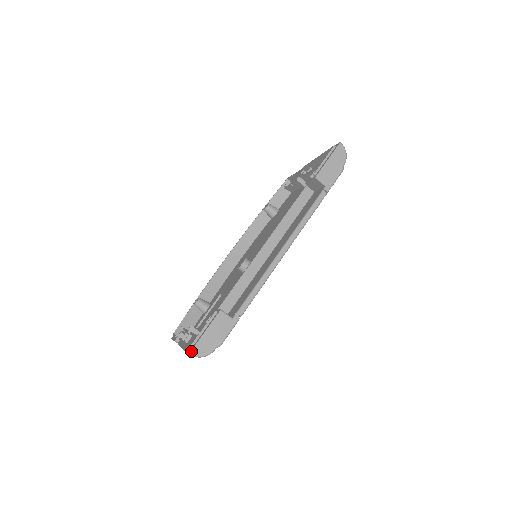
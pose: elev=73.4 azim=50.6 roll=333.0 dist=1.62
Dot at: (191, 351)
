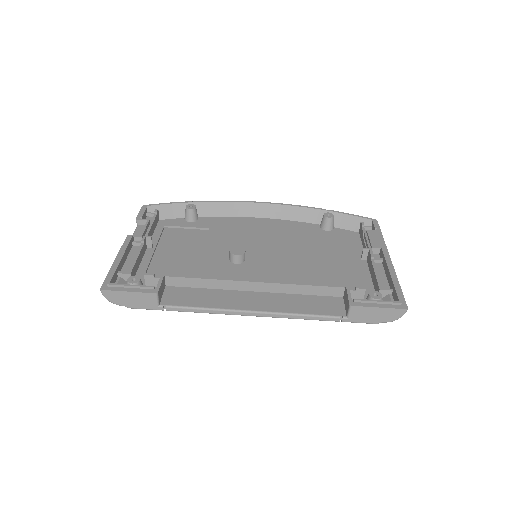
Dot at: (104, 290)
